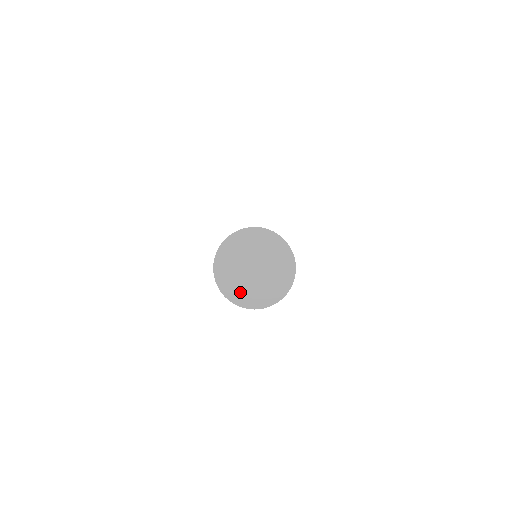
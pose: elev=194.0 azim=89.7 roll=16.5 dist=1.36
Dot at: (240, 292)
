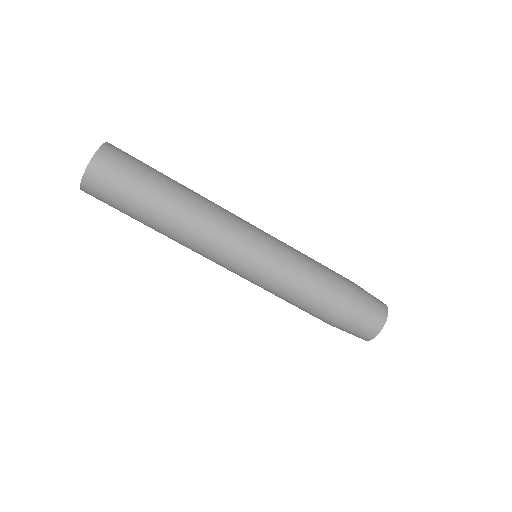
Dot at: occluded
